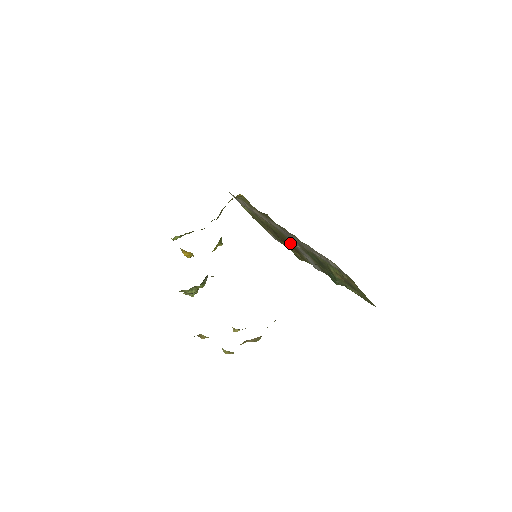
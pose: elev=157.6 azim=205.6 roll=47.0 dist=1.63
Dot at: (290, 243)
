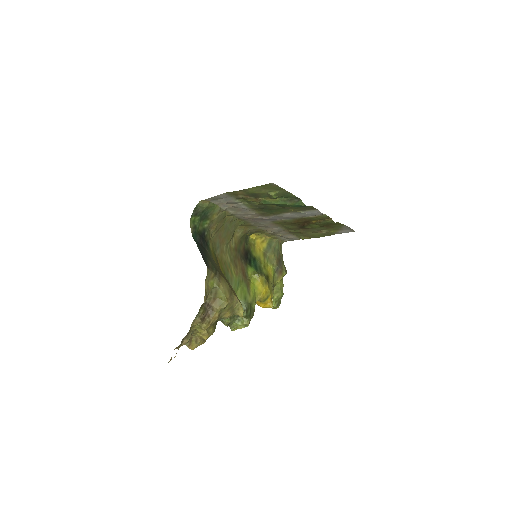
Dot at: (290, 222)
